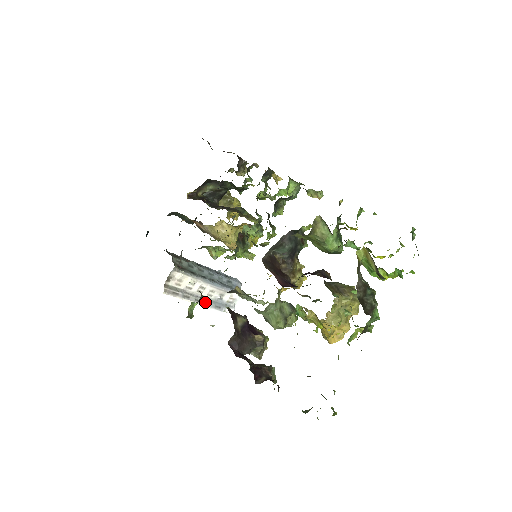
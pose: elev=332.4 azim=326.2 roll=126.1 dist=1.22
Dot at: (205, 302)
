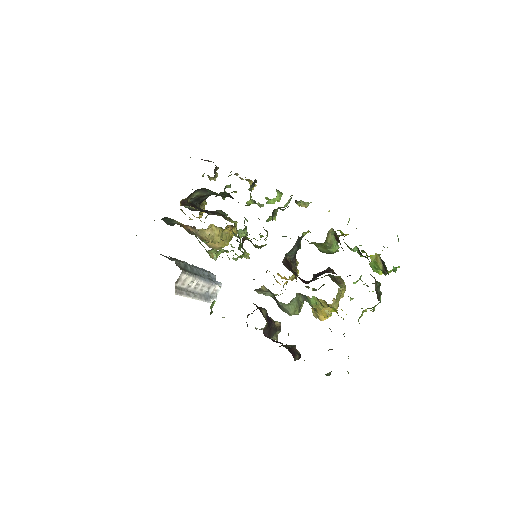
Dot at: (199, 296)
